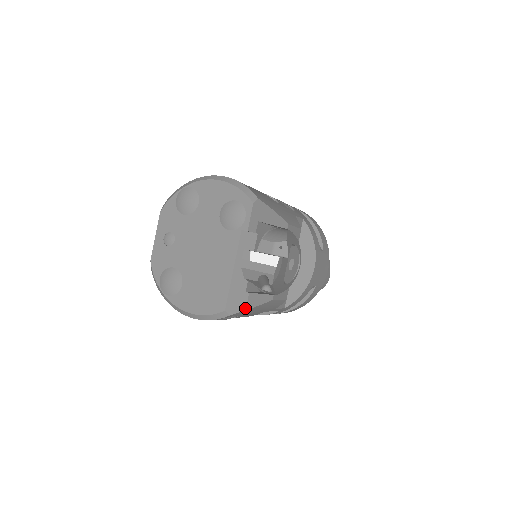
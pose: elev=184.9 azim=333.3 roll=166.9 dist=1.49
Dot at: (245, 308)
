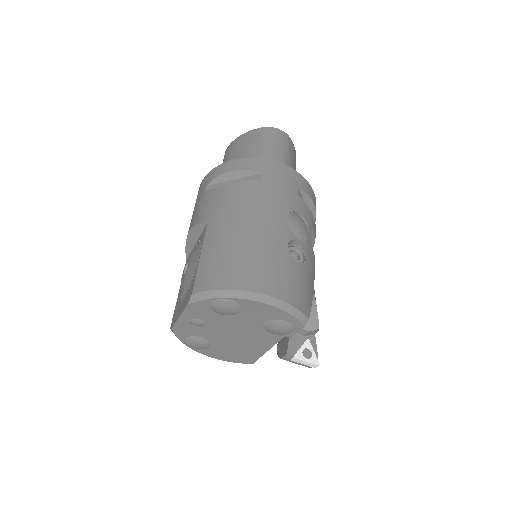
Dot at: occluded
